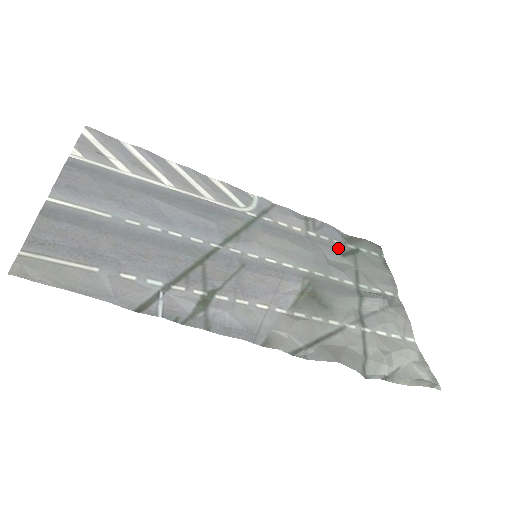
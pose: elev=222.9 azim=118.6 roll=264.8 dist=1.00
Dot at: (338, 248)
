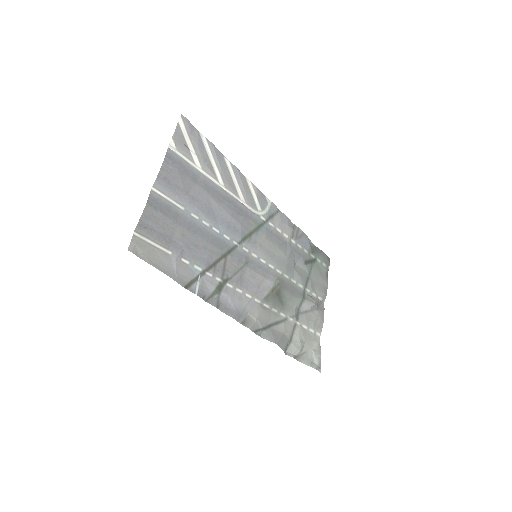
Dot at: (304, 256)
